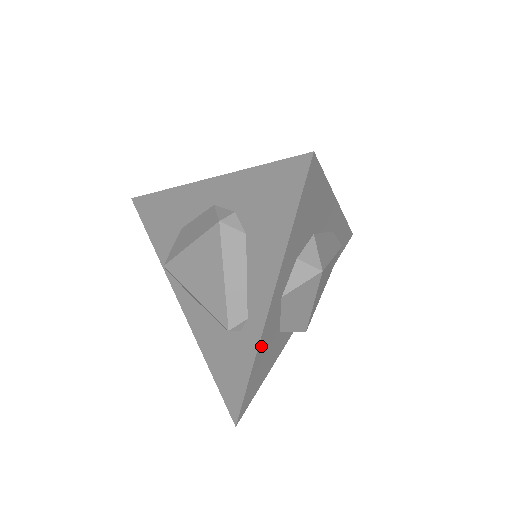
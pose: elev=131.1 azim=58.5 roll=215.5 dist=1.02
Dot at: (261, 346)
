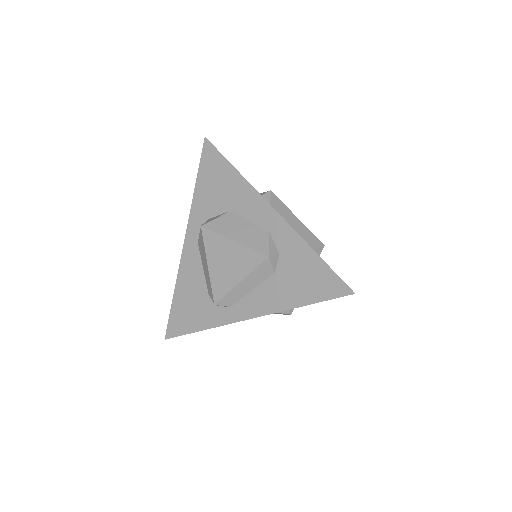
Dot at: occluded
